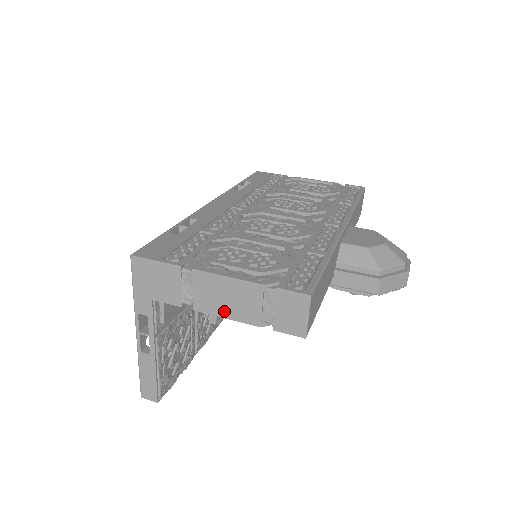
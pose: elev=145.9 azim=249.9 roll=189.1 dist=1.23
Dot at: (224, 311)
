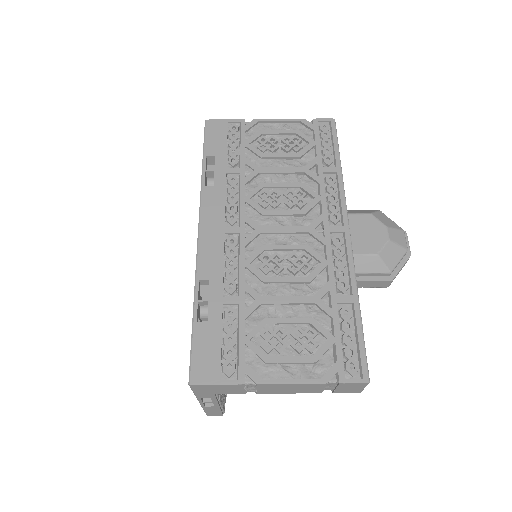
Dot at: (287, 392)
